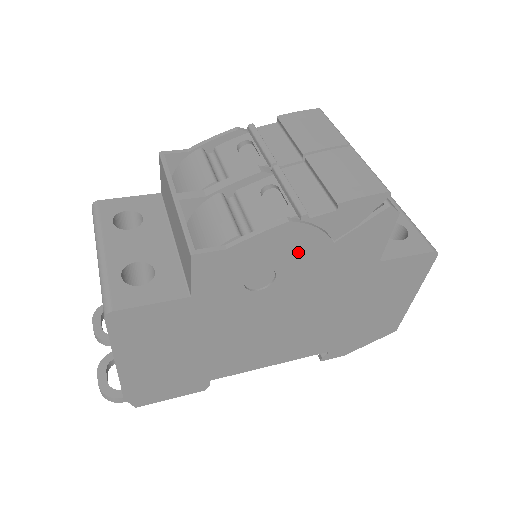
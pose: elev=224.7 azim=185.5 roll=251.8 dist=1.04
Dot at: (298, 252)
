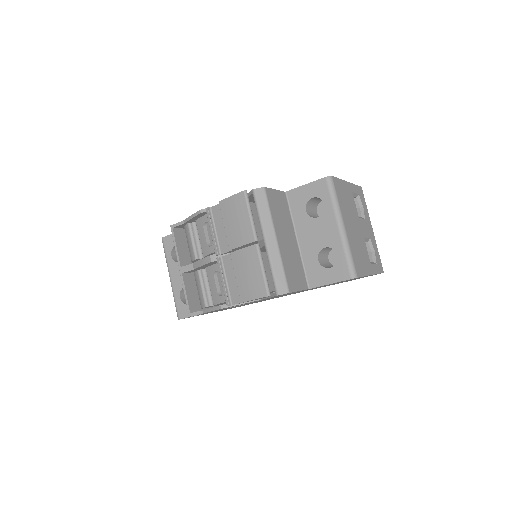
Dot at: occluded
